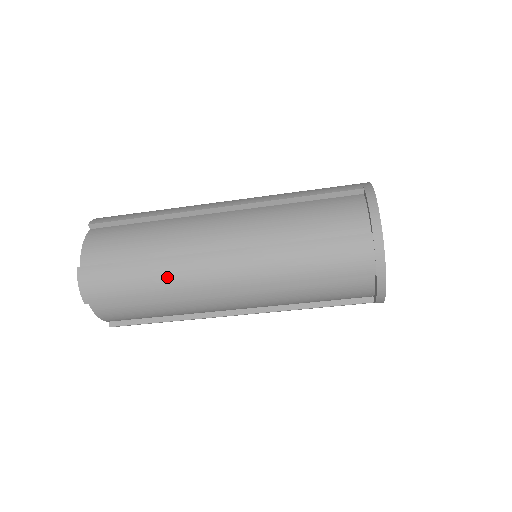
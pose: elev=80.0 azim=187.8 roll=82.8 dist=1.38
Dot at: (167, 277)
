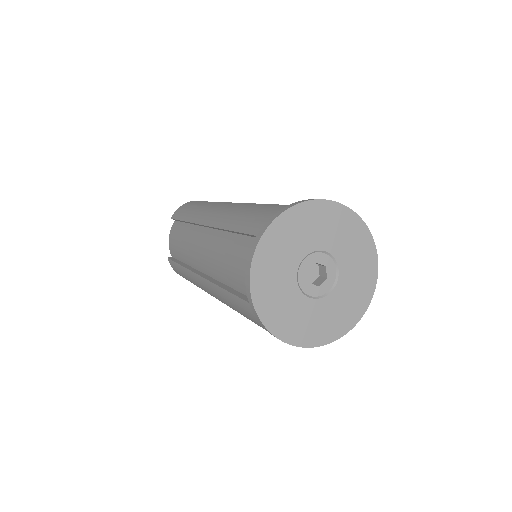
Dot at: (199, 209)
